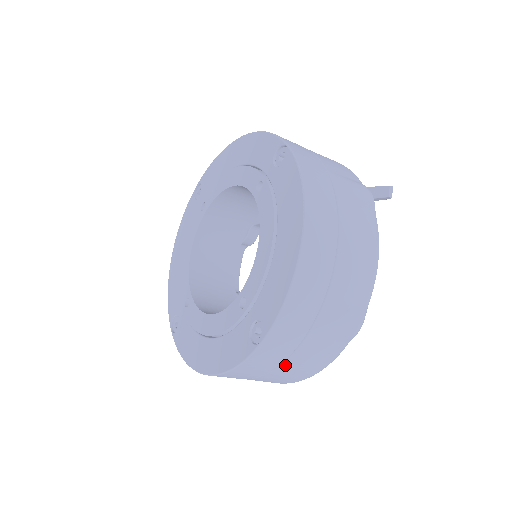
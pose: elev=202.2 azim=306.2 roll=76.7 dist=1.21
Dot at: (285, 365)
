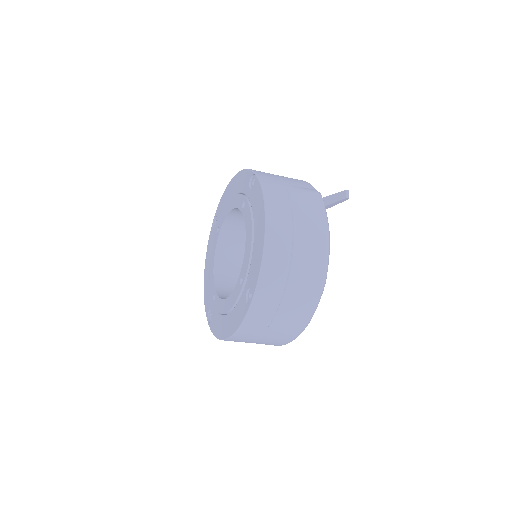
Dot at: (277, 320)
